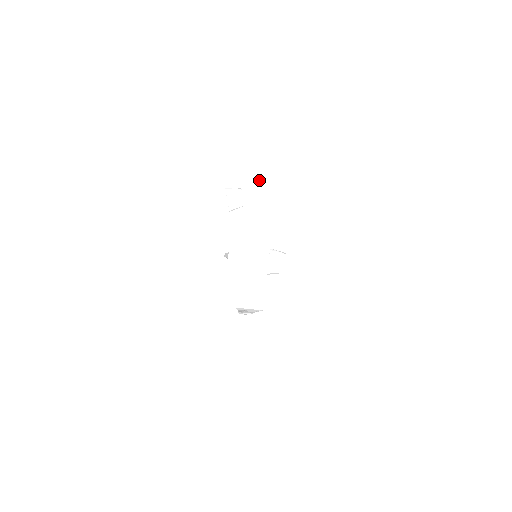
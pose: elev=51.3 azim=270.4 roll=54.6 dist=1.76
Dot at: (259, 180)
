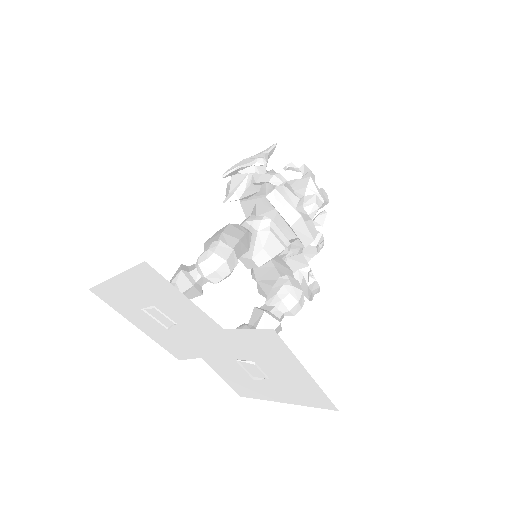
Dot at: (160, 296)
